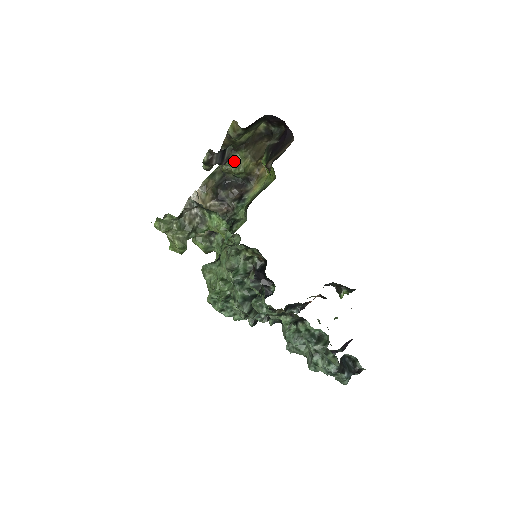
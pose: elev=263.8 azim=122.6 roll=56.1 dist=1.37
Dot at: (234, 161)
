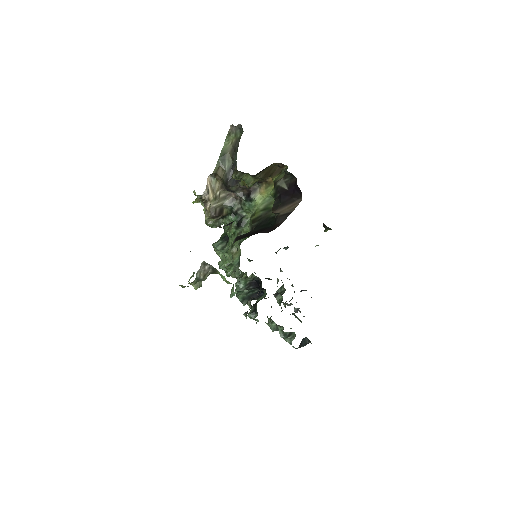
Dot at: (244, 178)
